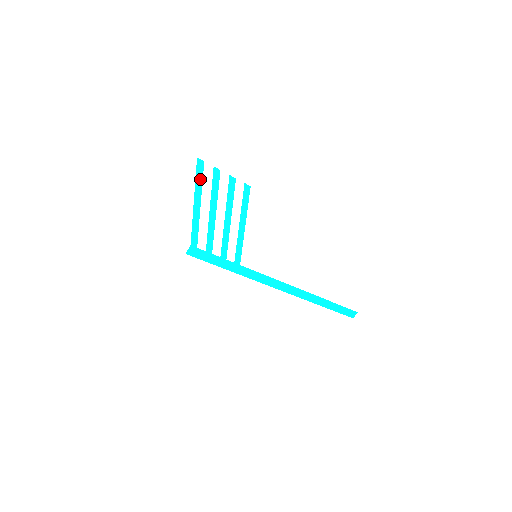
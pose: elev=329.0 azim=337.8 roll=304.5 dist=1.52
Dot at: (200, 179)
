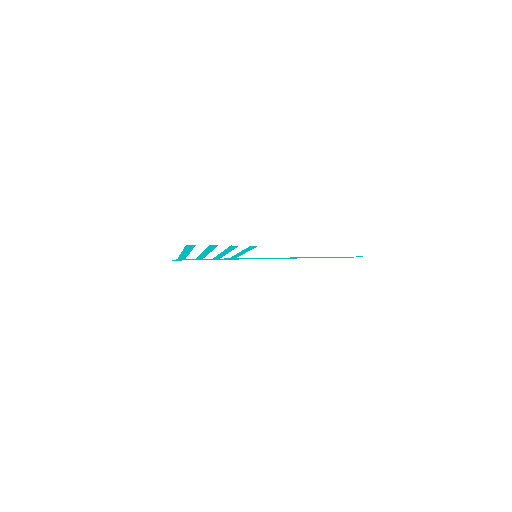
Dot at: (190, 248)
